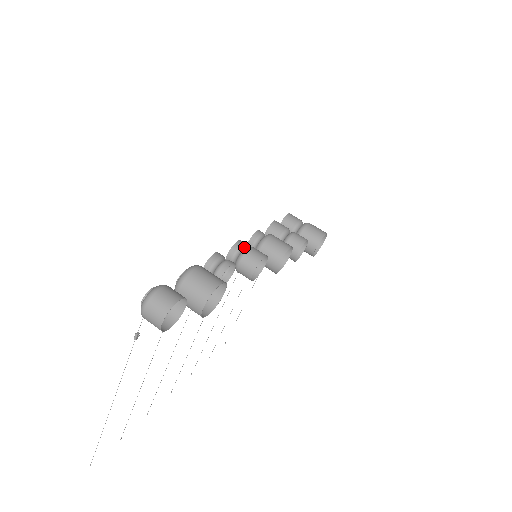
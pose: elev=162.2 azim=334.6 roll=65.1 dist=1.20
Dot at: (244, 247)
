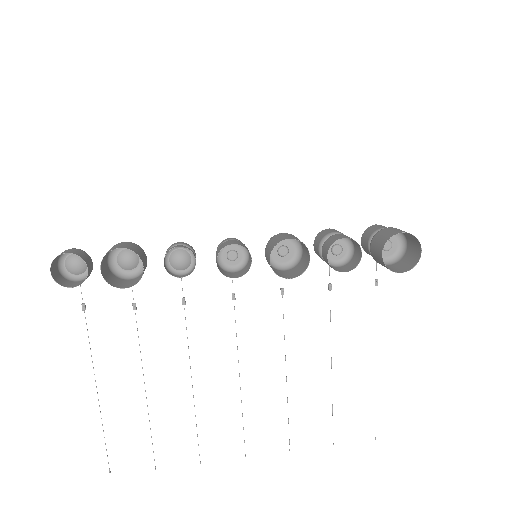
Dot at: occluded
